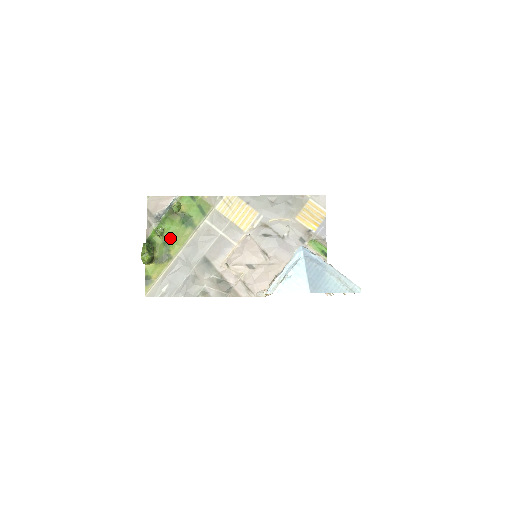
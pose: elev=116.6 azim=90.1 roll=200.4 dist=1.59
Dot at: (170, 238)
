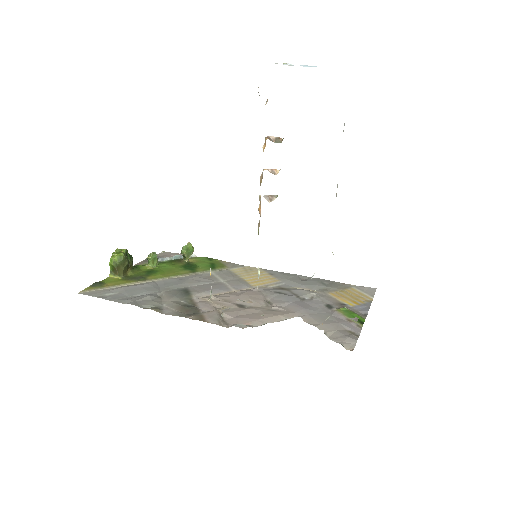
Dot at: (159, 270)
